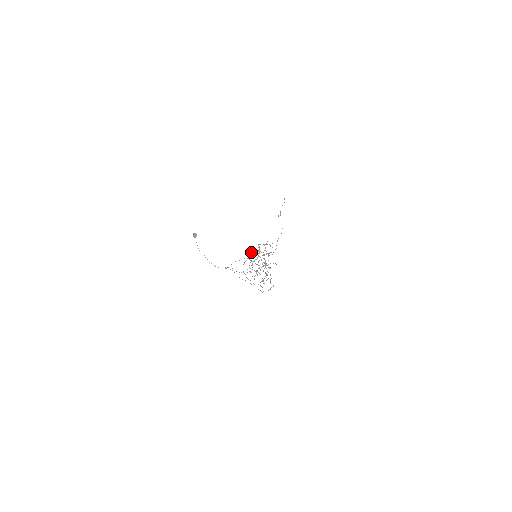
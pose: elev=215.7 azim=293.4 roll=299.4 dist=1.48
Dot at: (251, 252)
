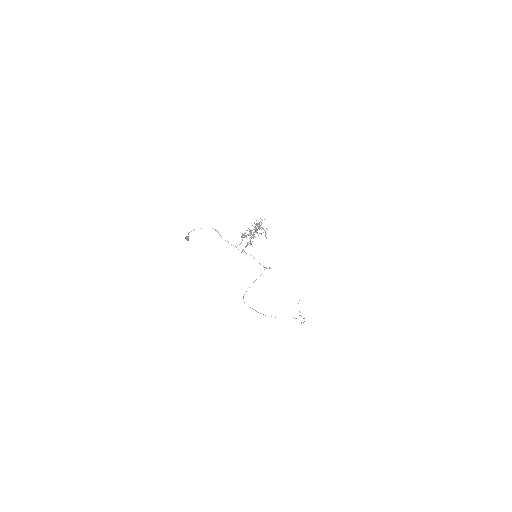
Dot at: (243, 235)
